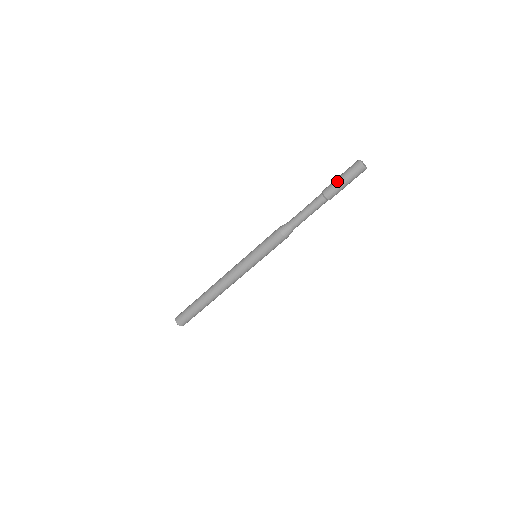
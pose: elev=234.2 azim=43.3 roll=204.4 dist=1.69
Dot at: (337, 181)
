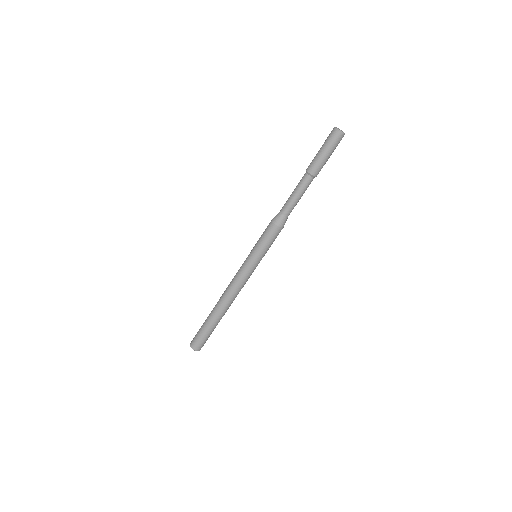
Dot at: (317, 153)
